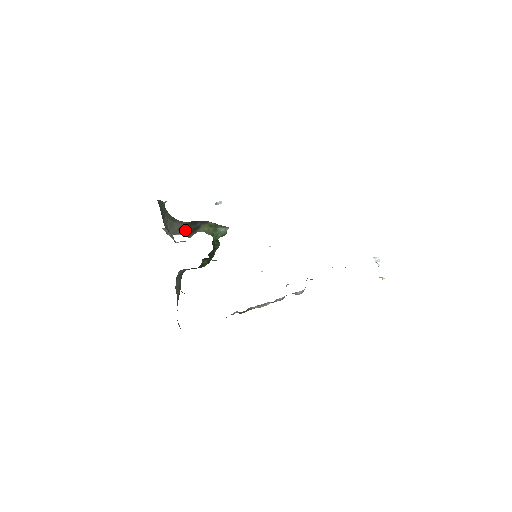
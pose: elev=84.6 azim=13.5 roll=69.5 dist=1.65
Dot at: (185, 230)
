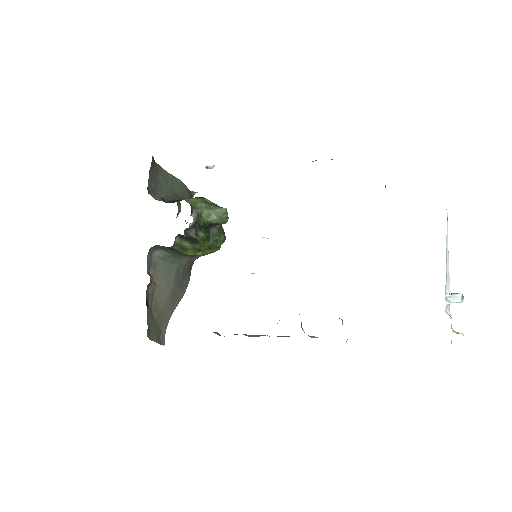
Dot at: (175, 201)
